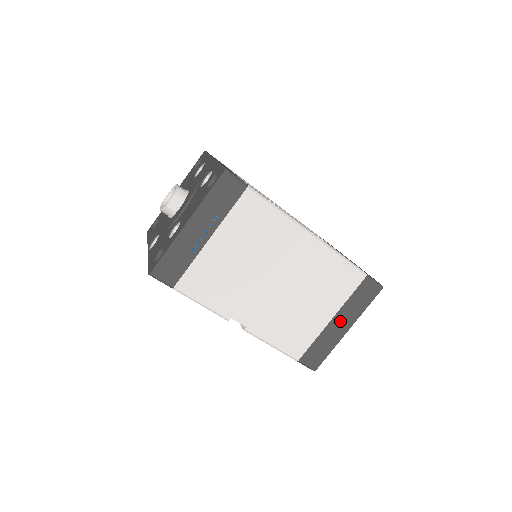
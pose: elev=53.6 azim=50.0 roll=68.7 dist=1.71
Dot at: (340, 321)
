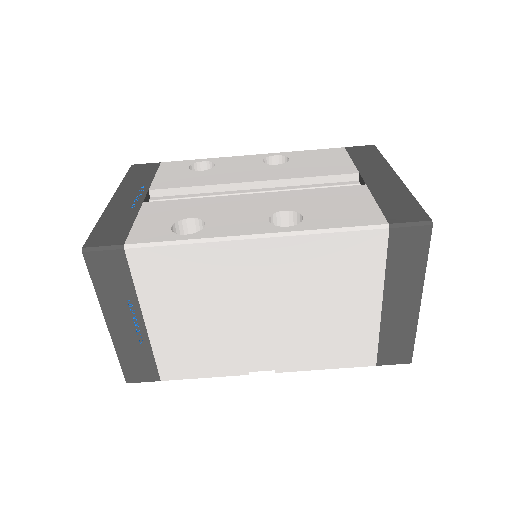
Dot at: (397, 299)
